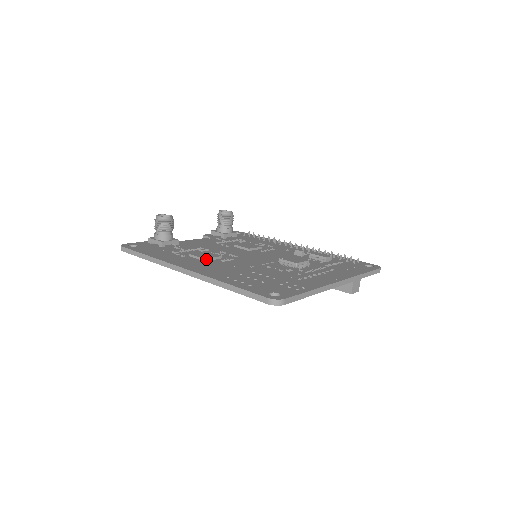
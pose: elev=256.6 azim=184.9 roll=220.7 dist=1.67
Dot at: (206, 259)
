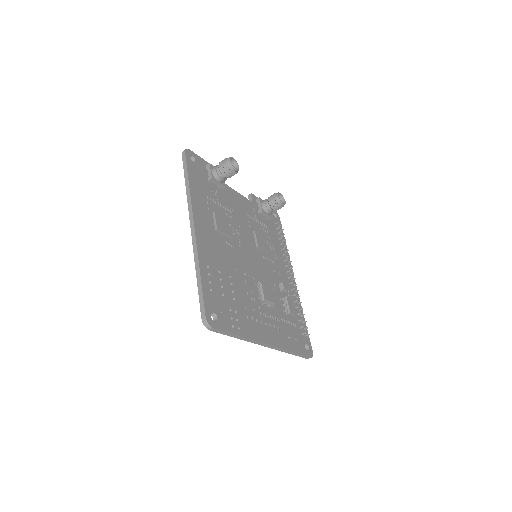
Dot at: (218, 230)
